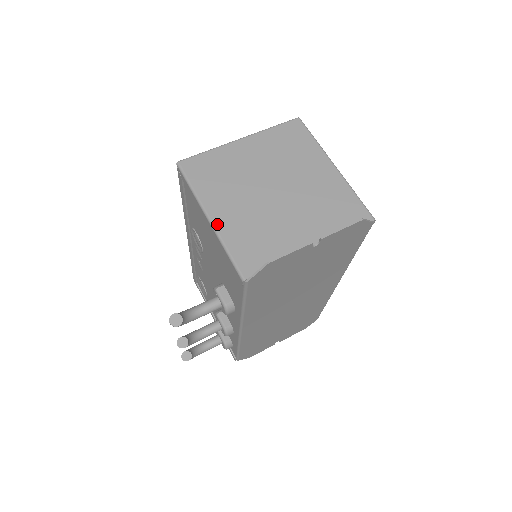
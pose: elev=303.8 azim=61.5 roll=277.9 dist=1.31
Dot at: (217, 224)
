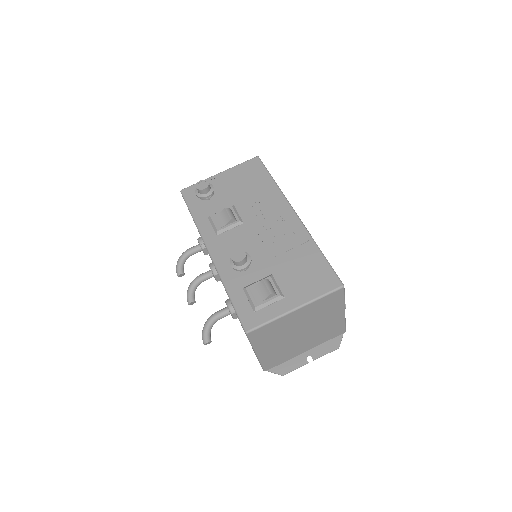
Dot at: (260, 356)
